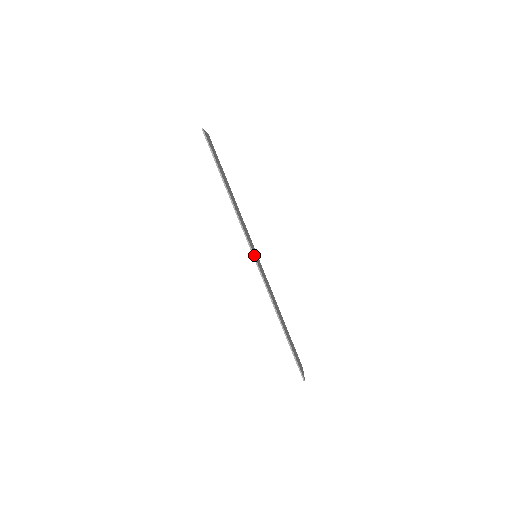
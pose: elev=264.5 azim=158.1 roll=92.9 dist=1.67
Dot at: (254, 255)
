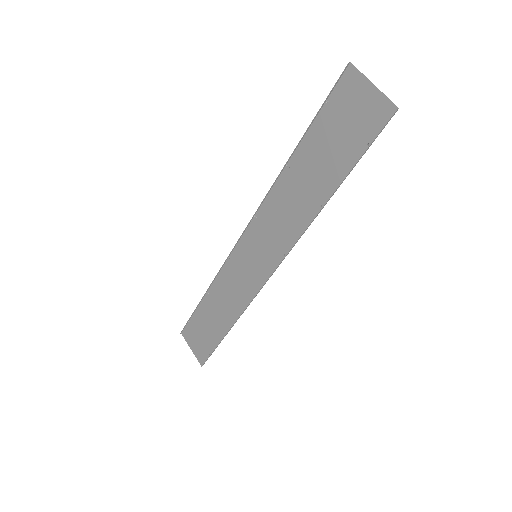
Dot at: (272, 272)
